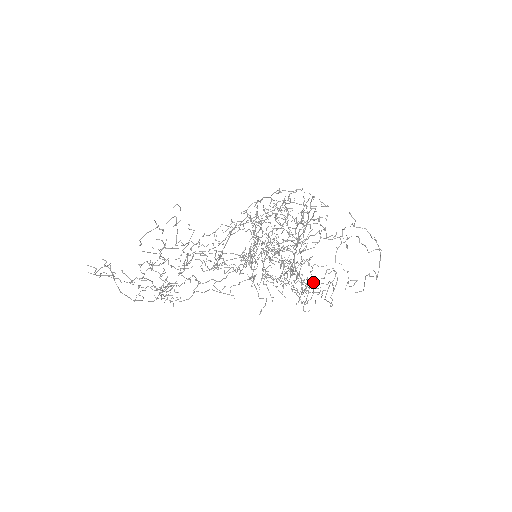
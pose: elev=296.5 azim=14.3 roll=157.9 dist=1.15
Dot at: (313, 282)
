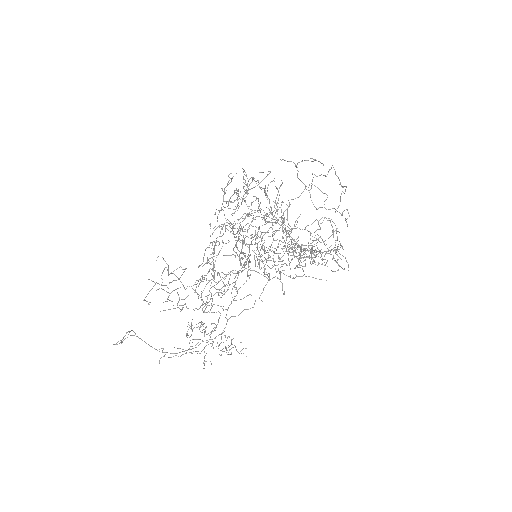
Dot at: occluded
